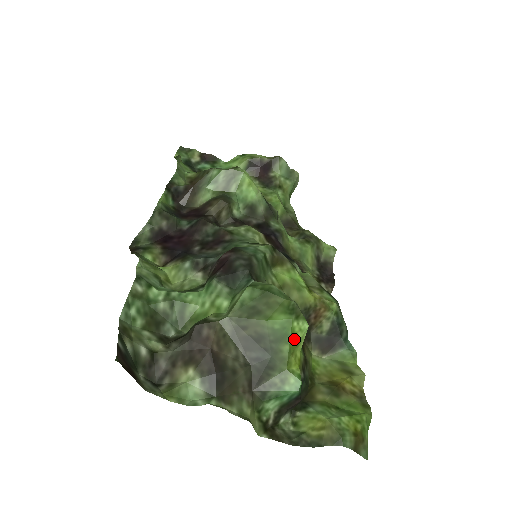
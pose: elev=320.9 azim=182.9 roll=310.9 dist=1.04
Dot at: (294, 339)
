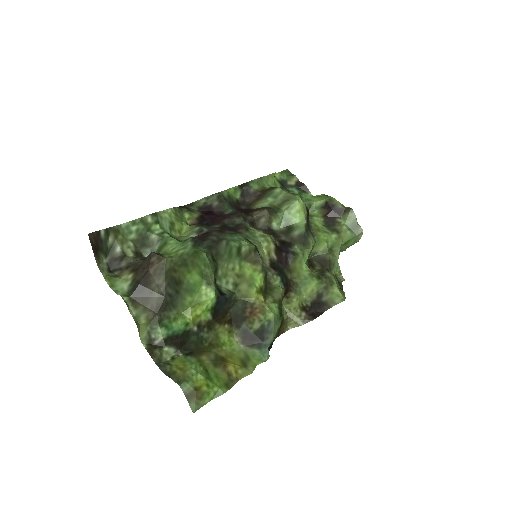
Dot at: (198, 297)
